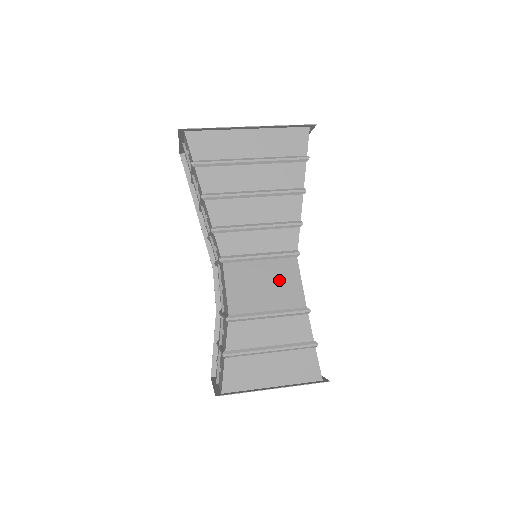
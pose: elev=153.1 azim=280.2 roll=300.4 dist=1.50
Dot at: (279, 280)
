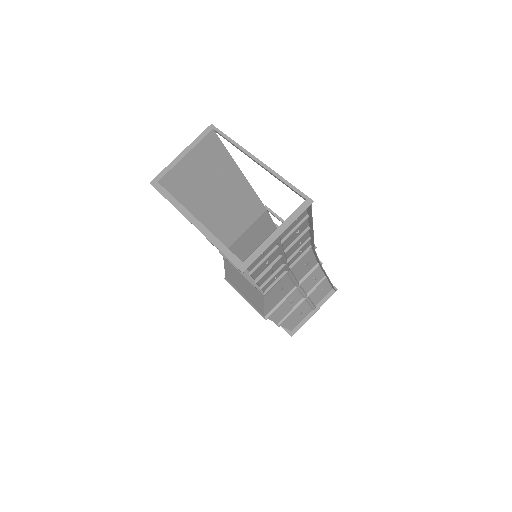
Dot at: (252, 292)
